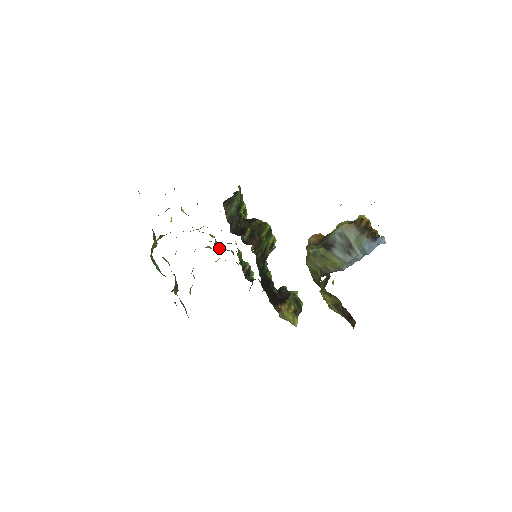
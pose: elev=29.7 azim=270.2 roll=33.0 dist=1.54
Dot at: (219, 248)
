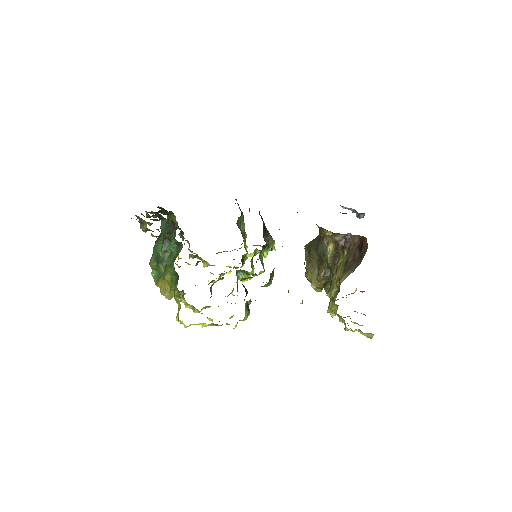
Dot at: occluded
